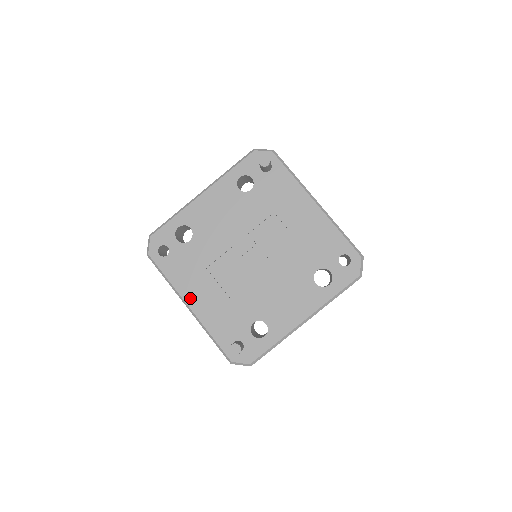
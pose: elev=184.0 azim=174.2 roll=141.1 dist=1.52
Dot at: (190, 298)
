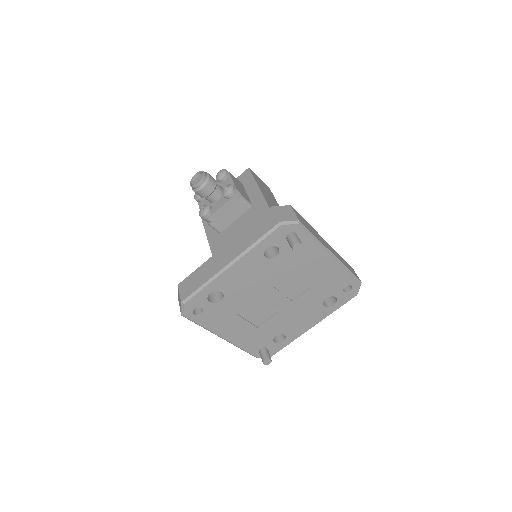
Dot at: (224, 334)
